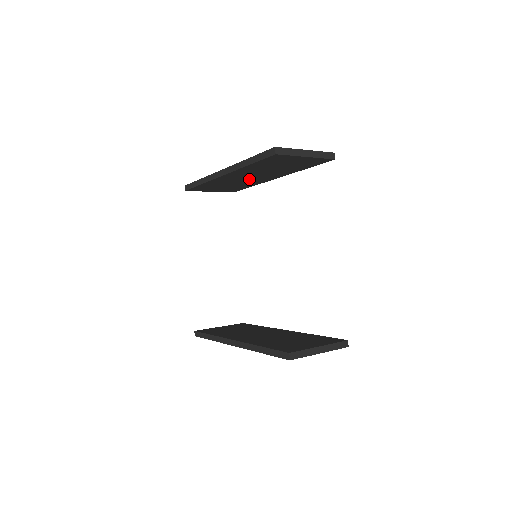
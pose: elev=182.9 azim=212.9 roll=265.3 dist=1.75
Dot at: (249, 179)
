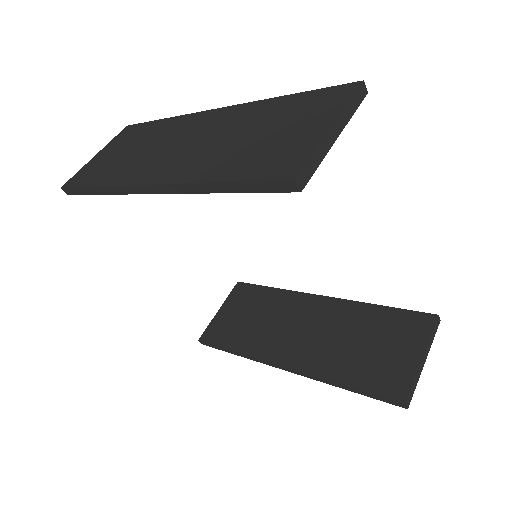
Dot at: occluded
